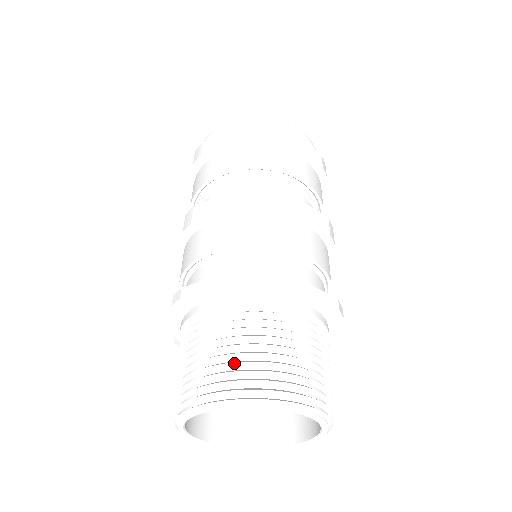
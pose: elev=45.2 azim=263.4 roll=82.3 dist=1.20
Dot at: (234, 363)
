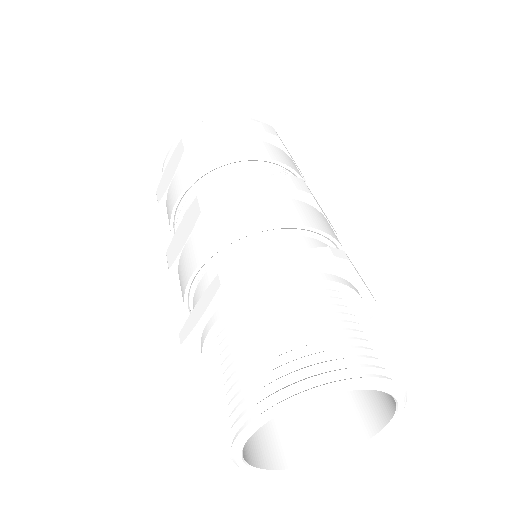
Dot at: (334, 341)
